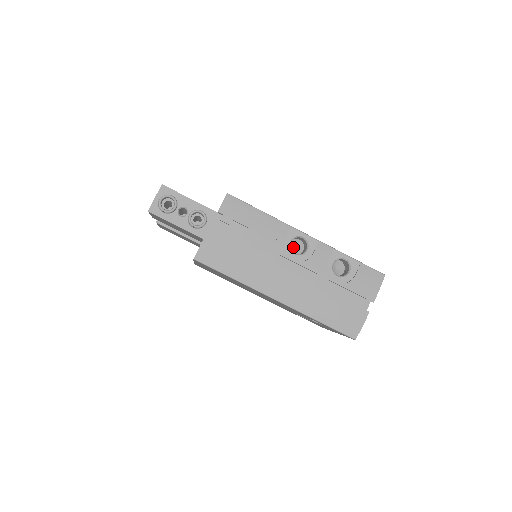
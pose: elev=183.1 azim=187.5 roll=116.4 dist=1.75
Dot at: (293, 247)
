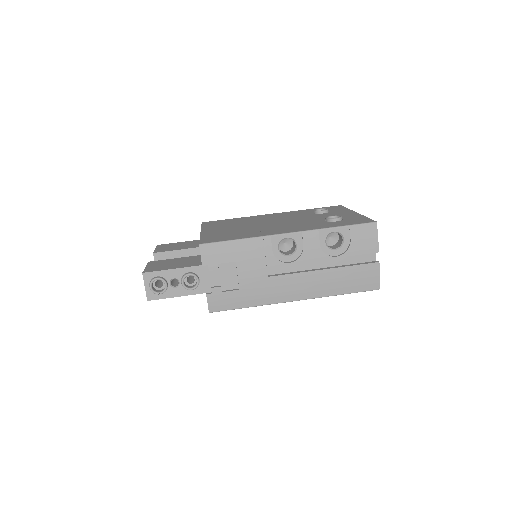
Dot at: (283, 244)
